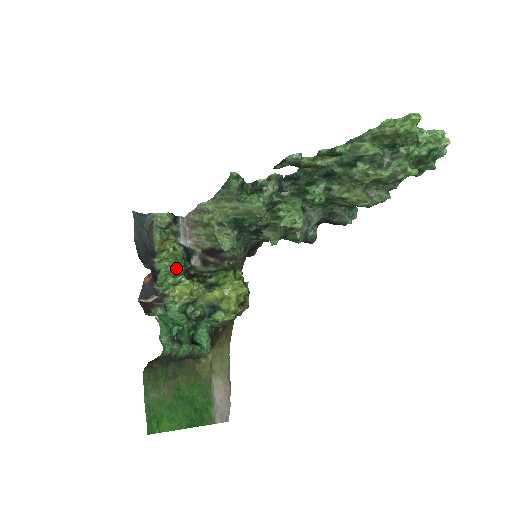
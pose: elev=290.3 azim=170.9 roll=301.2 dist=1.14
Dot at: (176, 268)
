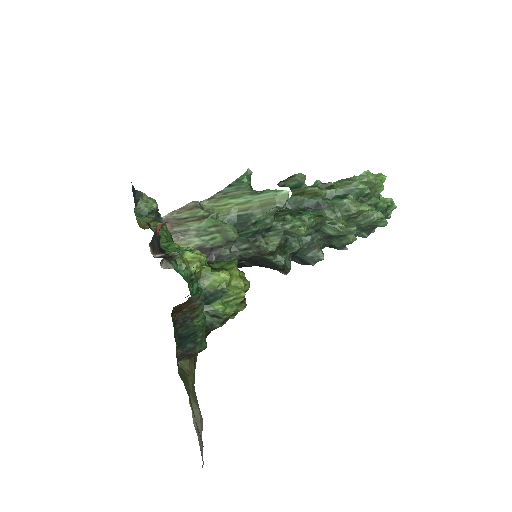
Dot at: occluded
